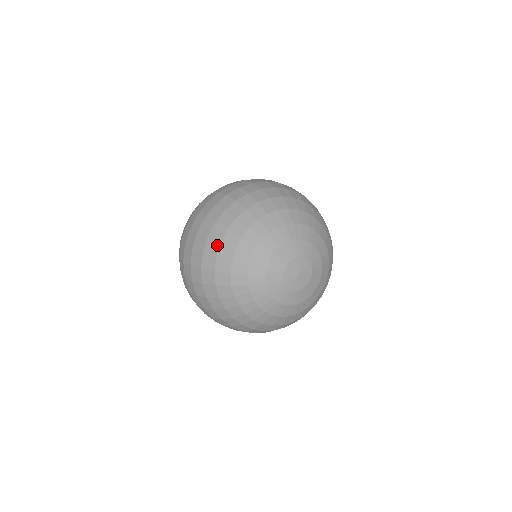
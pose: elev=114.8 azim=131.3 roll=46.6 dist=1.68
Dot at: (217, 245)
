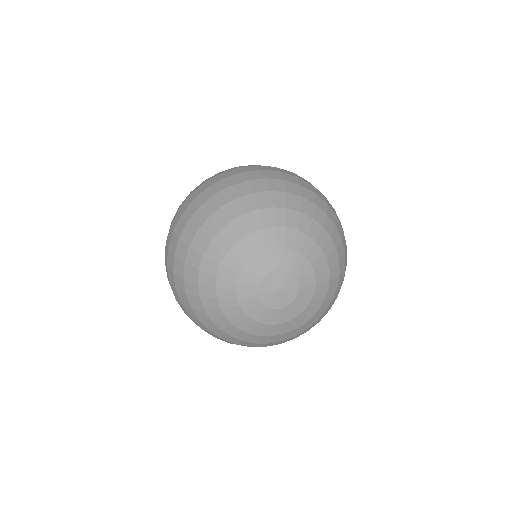
Dot at: (186, 249)
